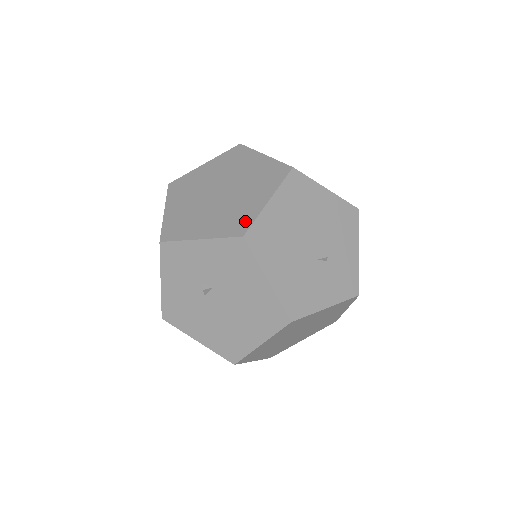
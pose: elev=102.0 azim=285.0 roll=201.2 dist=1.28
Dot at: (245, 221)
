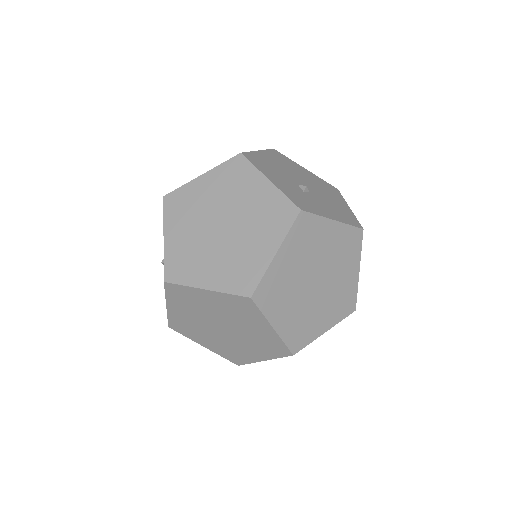
Dot at: occluded
